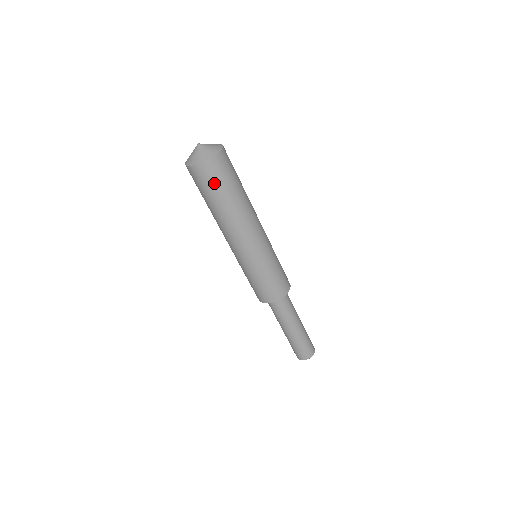
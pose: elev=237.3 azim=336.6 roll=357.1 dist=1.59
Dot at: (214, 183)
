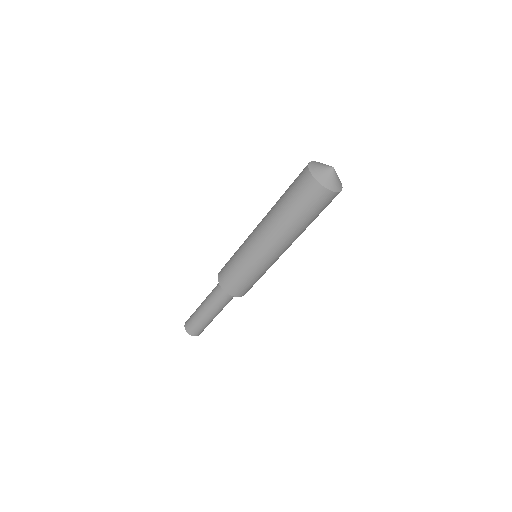
Dot at: (322, 208)
